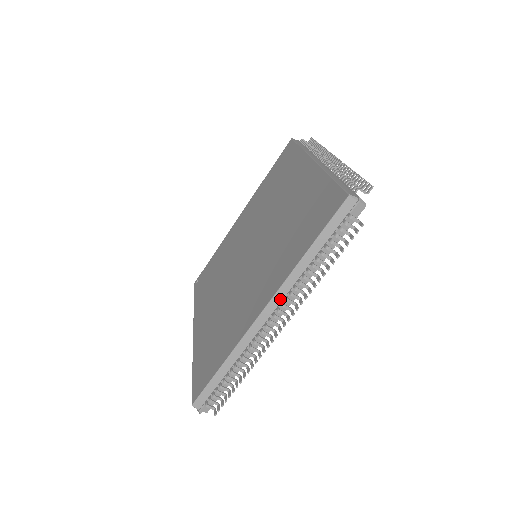
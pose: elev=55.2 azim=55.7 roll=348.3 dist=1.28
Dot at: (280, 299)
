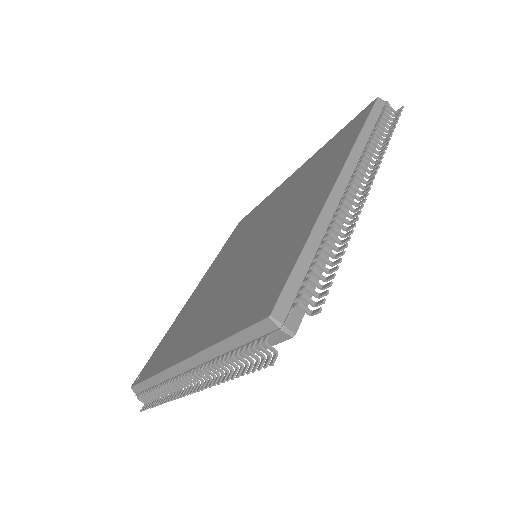
Dot at: (351, 170)
